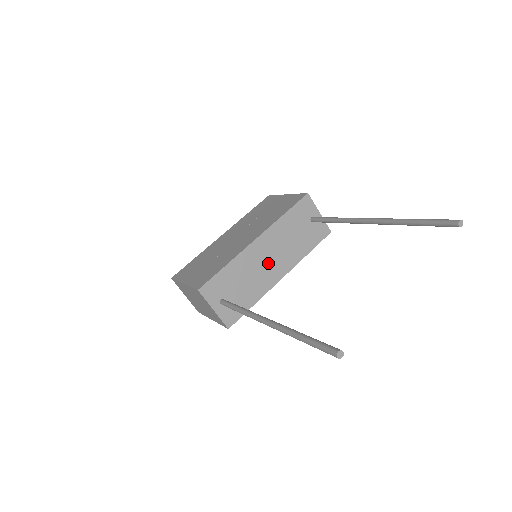
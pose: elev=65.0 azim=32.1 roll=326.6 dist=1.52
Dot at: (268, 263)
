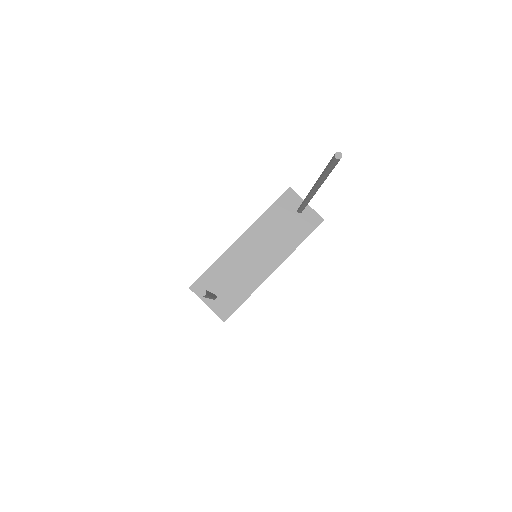
Dot at: (257, 257)
